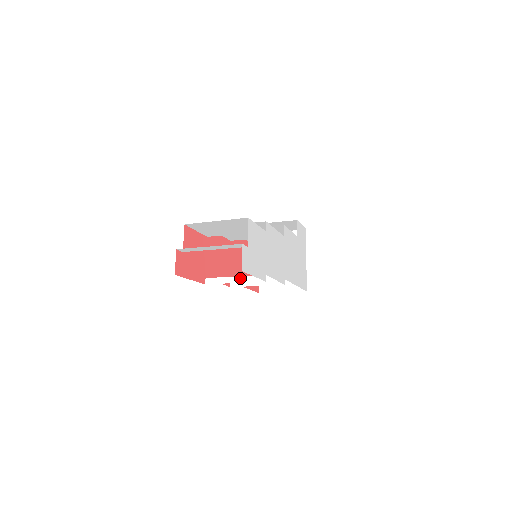
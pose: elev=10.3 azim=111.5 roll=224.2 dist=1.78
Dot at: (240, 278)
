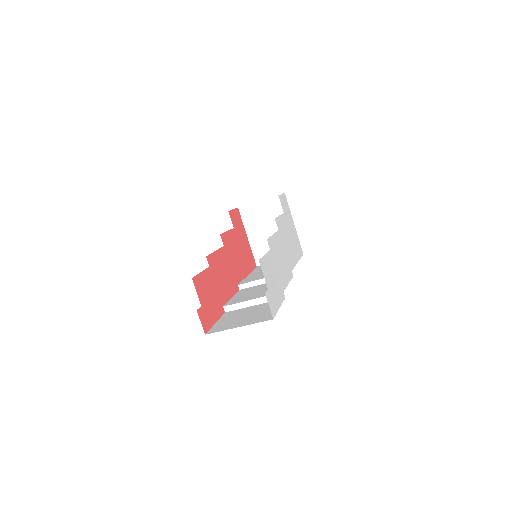
Dot at: (258, 300)
